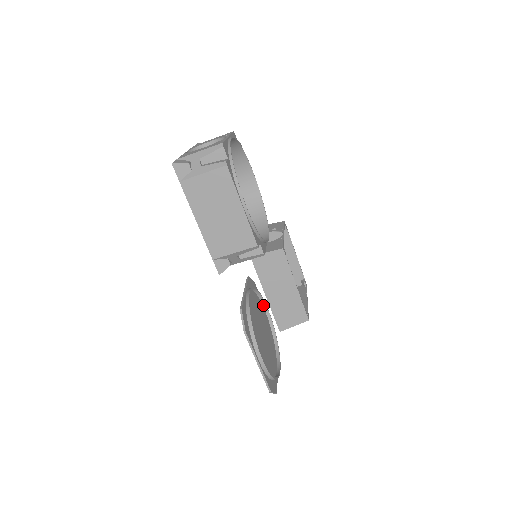
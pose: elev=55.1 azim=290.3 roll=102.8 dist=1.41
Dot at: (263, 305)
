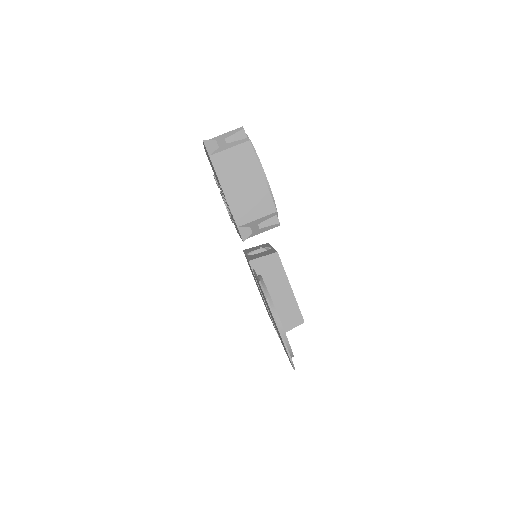
Dot at: occluded
